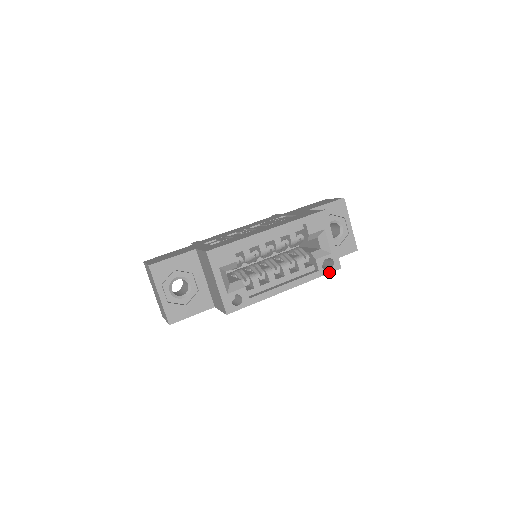
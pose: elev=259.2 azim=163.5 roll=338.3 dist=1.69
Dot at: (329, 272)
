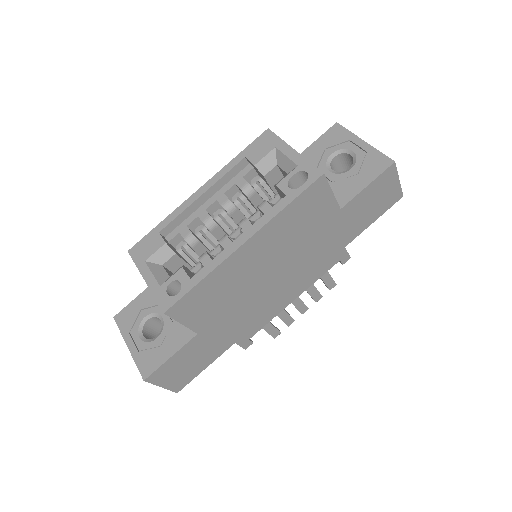
Dot at: (305, 188)
